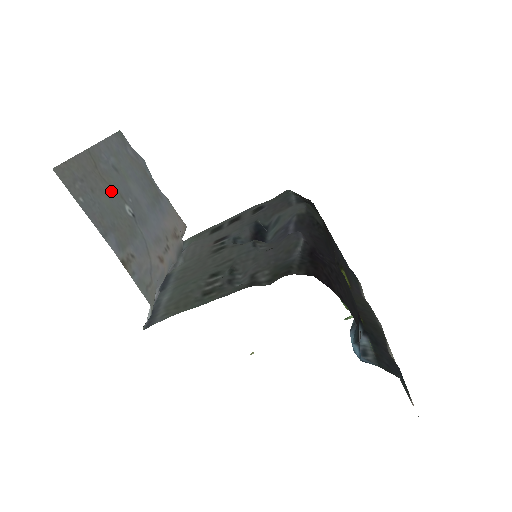
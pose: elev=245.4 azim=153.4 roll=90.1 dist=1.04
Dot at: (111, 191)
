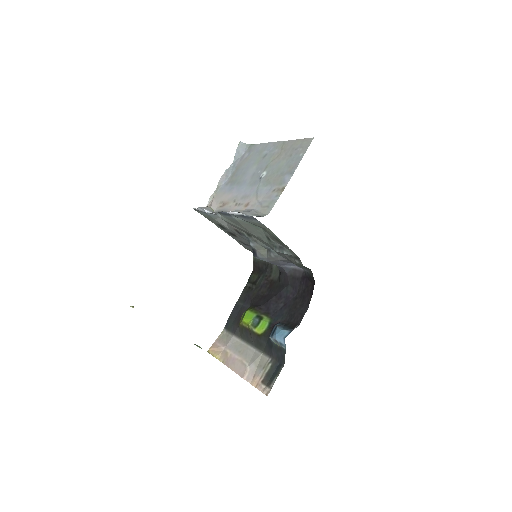
Dot at: (275, 162)
